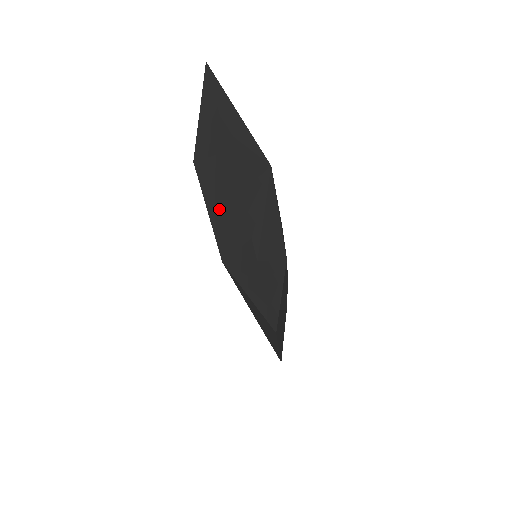
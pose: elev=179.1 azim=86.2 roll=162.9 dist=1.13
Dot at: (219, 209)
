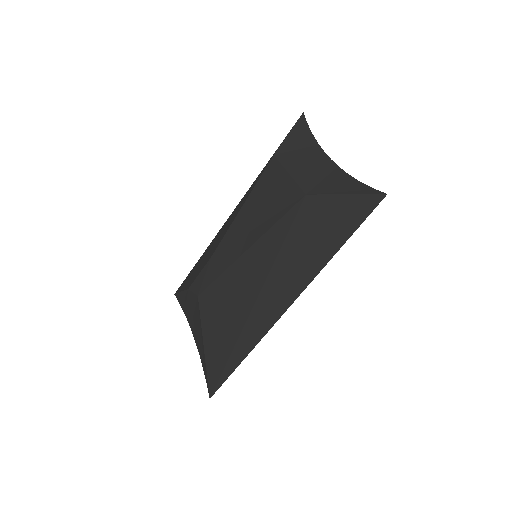
Dot at: (305, 170)
